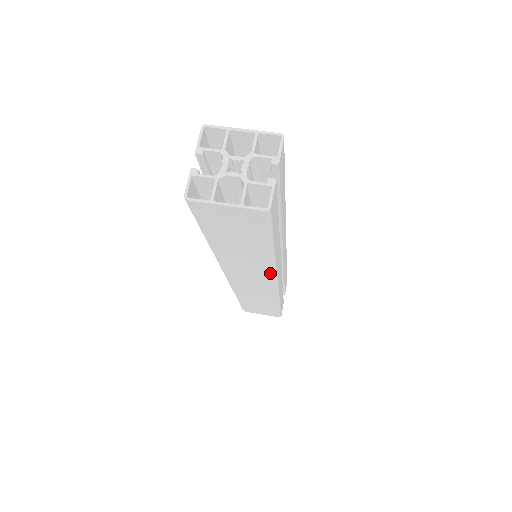
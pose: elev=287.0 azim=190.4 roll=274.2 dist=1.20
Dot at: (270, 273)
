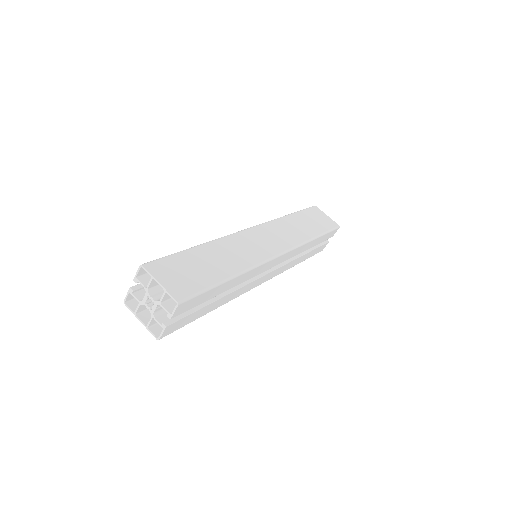
Dot at: occluded
